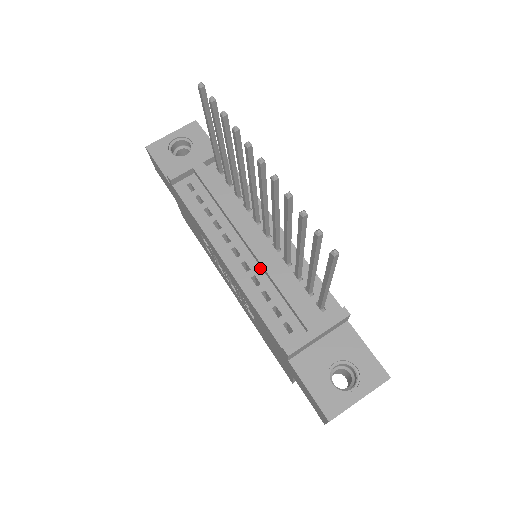
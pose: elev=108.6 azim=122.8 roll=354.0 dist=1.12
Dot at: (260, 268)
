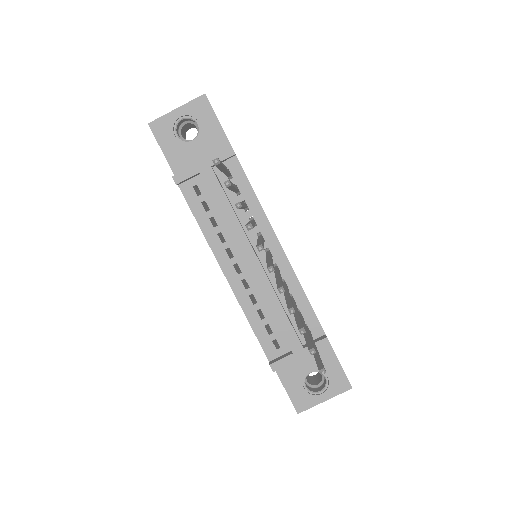
Dot at: (258, 287)
